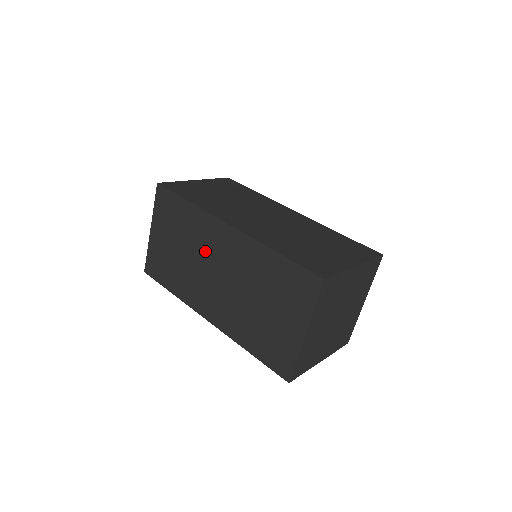
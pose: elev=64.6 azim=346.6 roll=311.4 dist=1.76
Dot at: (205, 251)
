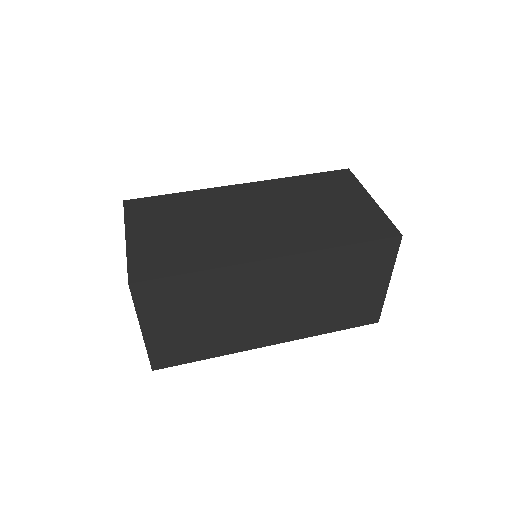
Dot at: (246, 299)
